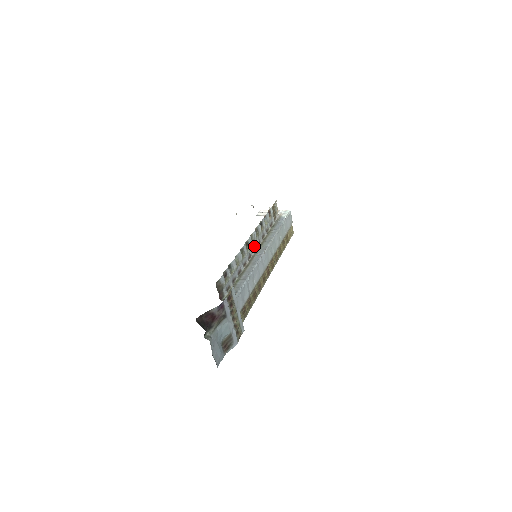
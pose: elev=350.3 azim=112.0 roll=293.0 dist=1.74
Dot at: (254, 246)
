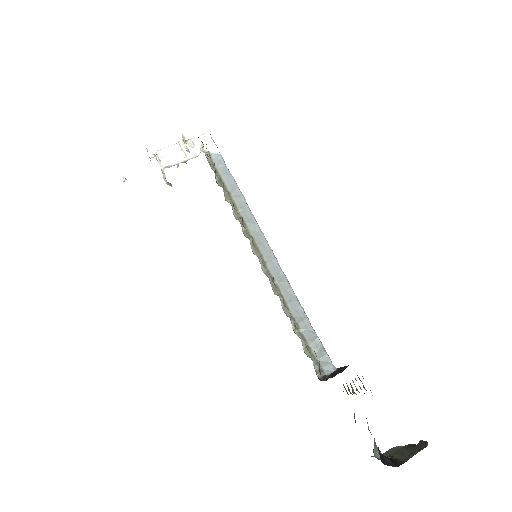
Dot at: occluded
